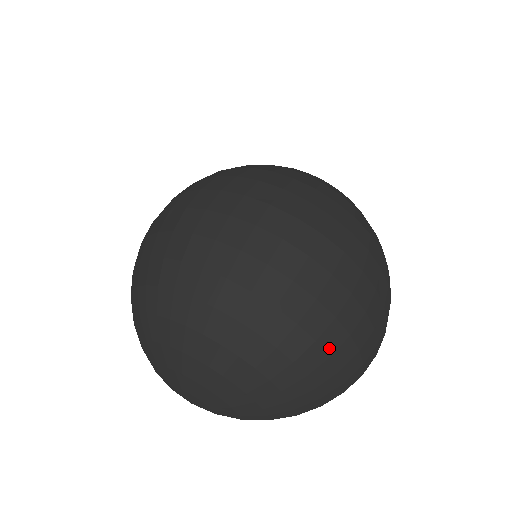
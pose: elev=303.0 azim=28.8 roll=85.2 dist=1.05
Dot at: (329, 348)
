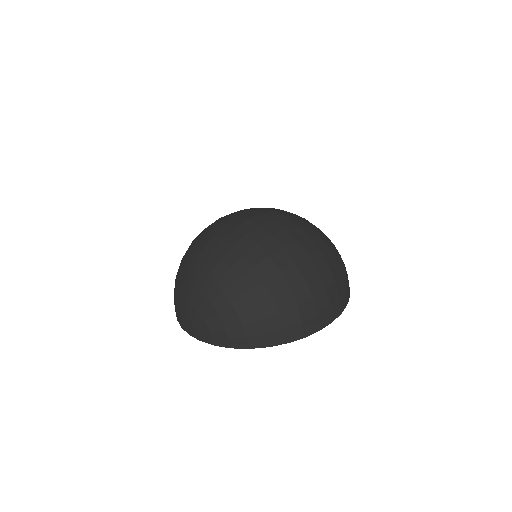
Dot at: (272, 290)
